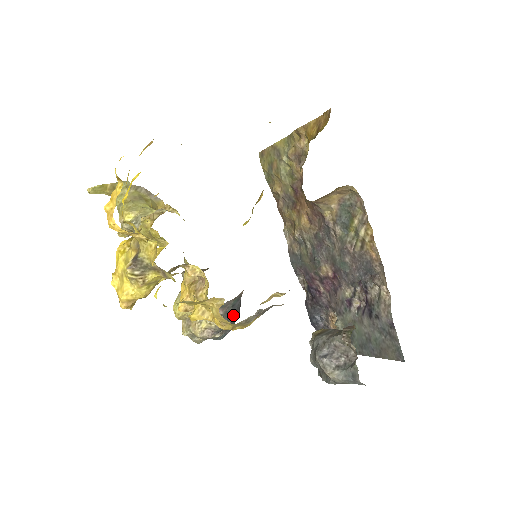
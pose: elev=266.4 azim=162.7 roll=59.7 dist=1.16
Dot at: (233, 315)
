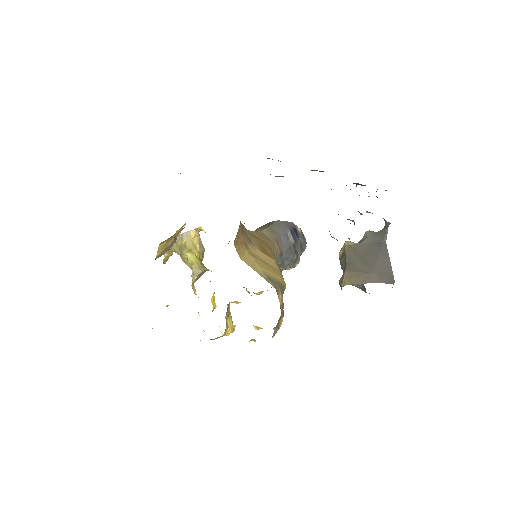
Dot at: (291, 257)
